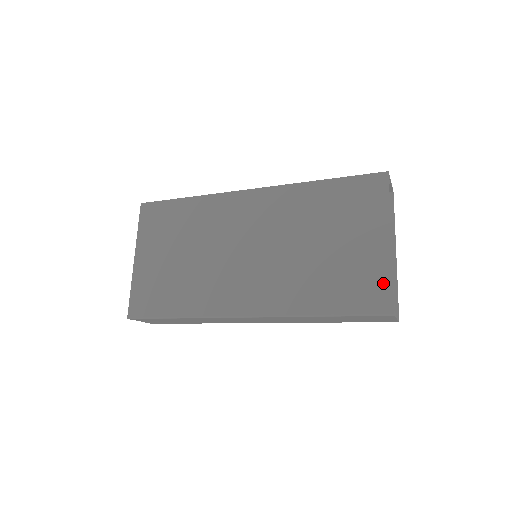
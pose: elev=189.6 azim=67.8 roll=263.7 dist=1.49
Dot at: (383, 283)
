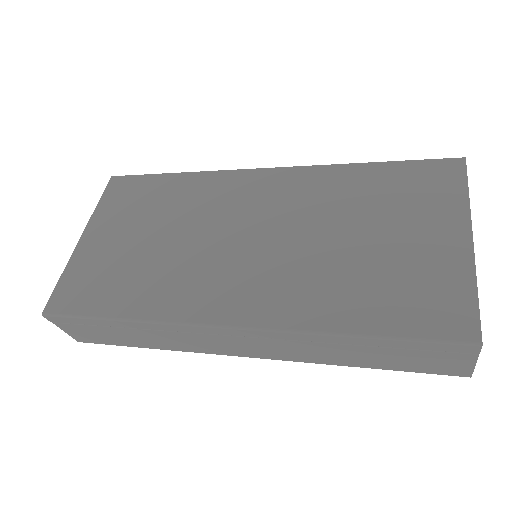
Dot at: (461, 295)
